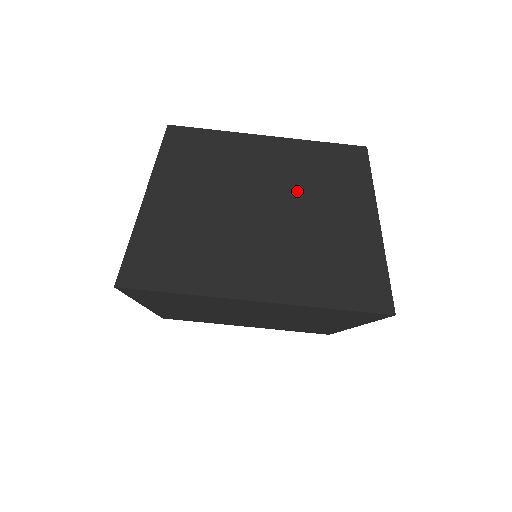
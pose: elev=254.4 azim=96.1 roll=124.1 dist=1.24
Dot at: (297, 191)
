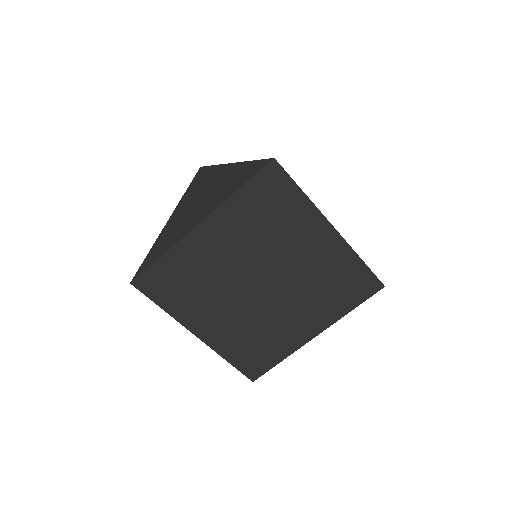
Dot at: (294, 290)
